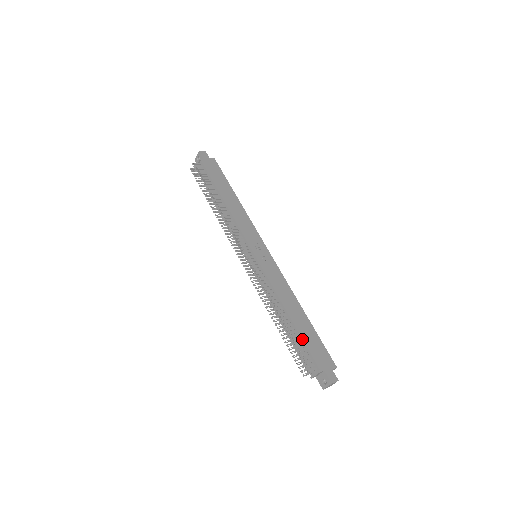
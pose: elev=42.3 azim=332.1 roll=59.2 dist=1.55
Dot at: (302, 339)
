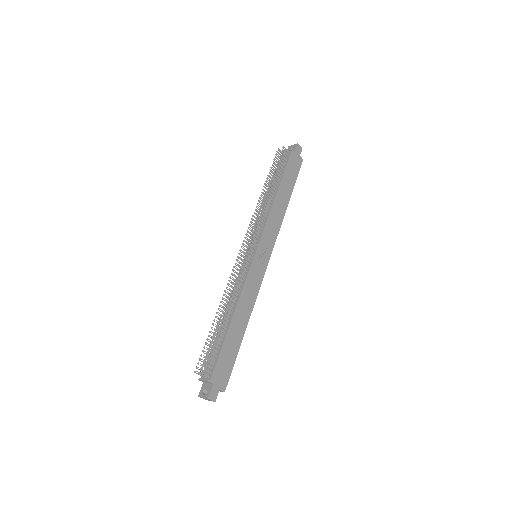
Dot at: (222, 346)
